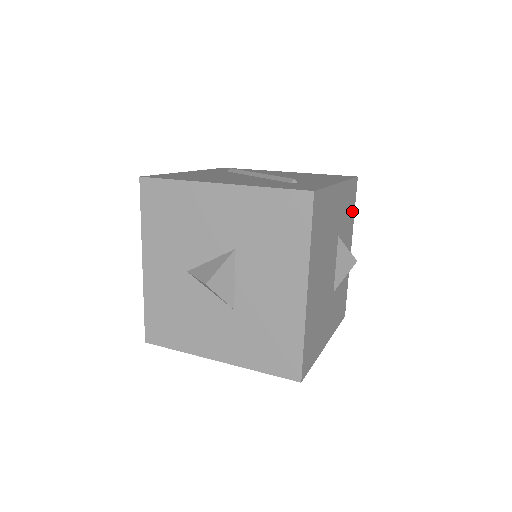
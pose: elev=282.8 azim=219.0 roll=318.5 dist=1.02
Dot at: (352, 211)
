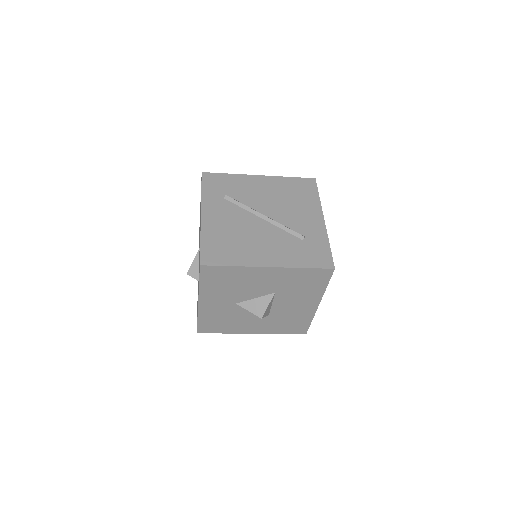
Dot at: occluded
